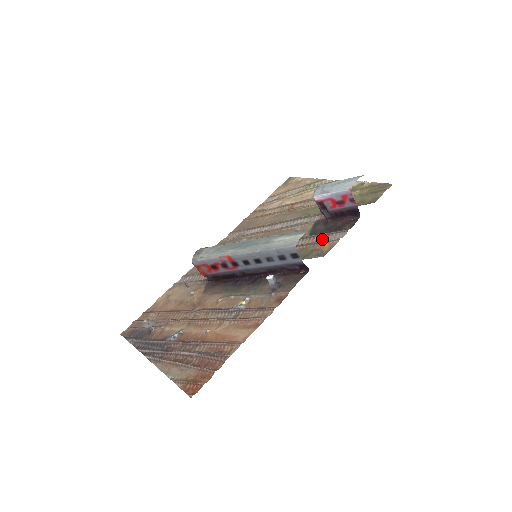
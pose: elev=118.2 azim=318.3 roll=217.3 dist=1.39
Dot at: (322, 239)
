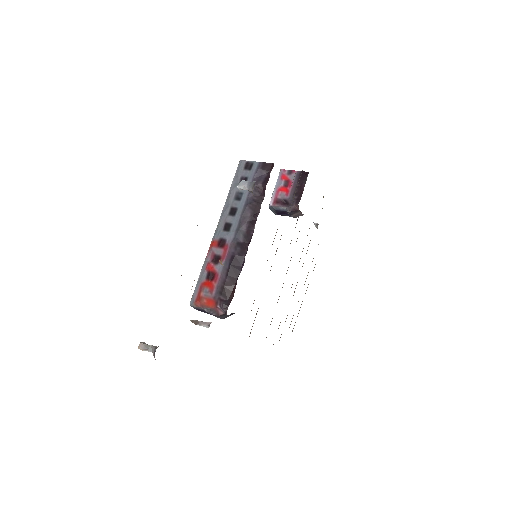
Dot at: occluded
